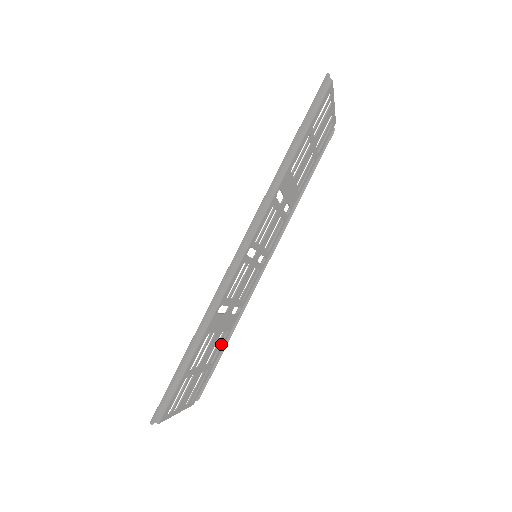
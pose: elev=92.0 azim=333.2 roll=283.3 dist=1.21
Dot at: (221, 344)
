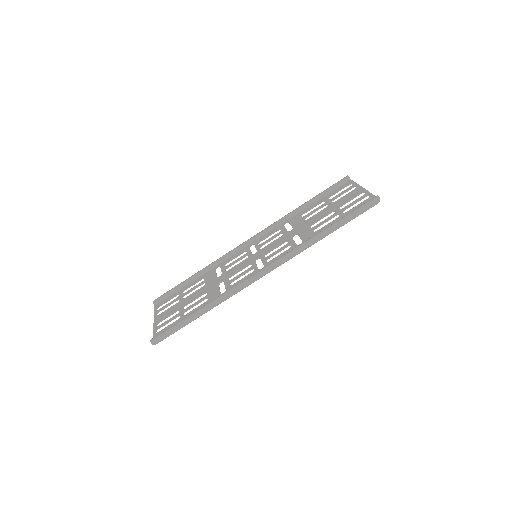
Dot at: (195, 283)
